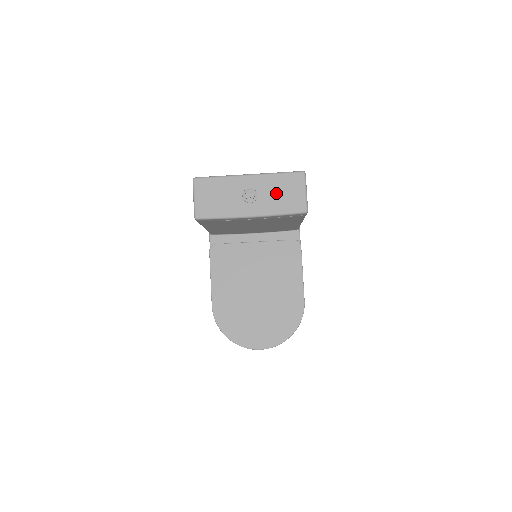
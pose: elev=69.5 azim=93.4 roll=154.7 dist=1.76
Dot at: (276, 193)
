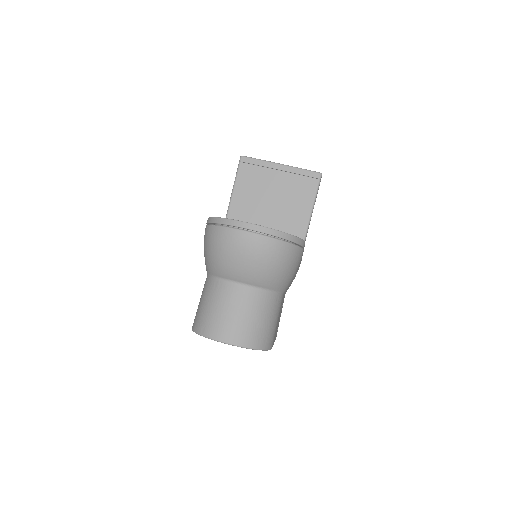
Dot at: occluded
